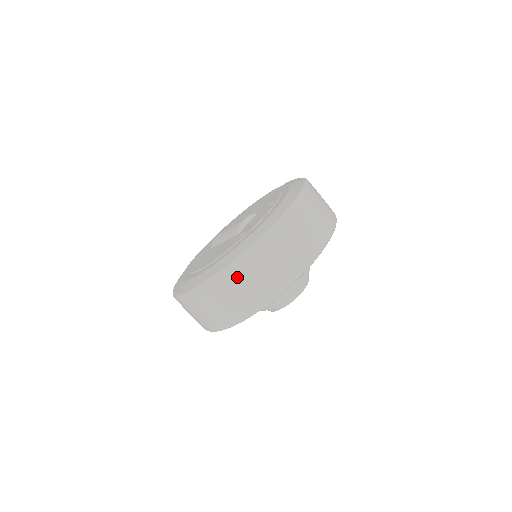
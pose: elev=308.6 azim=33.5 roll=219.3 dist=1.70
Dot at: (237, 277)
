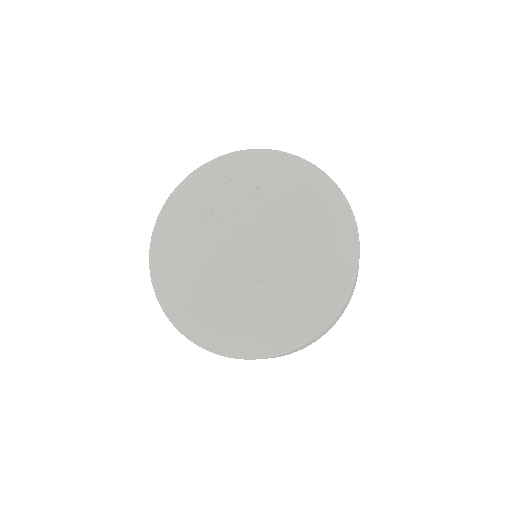
Dot at: occluded
